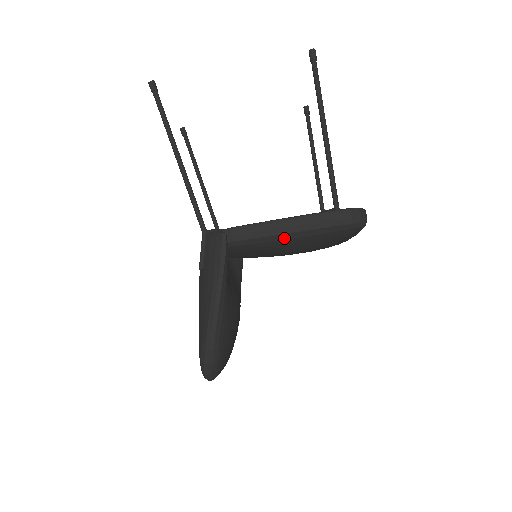
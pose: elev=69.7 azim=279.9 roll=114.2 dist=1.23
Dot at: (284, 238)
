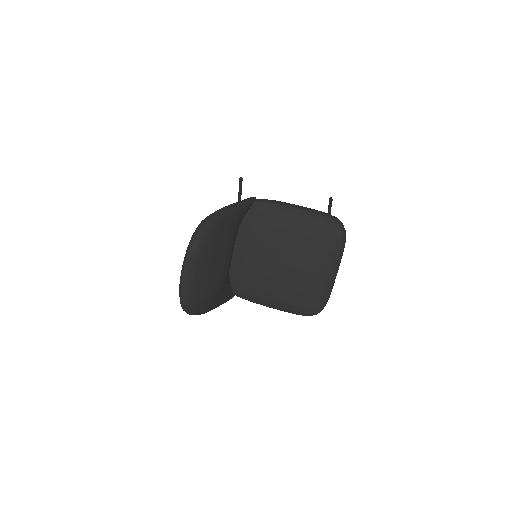
Dot at: (291, 212)
